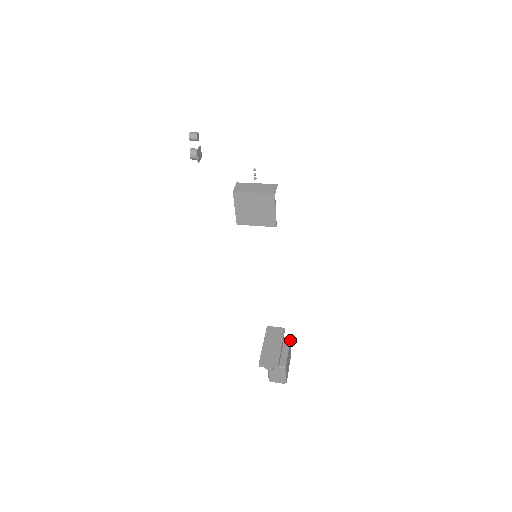
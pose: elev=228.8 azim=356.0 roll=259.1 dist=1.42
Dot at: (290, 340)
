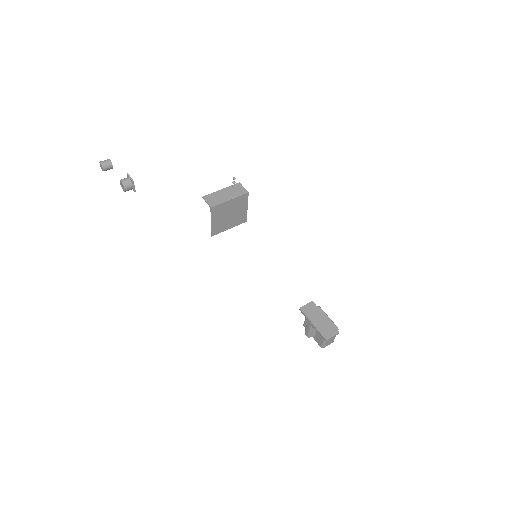
Dot at: (320, 308)
